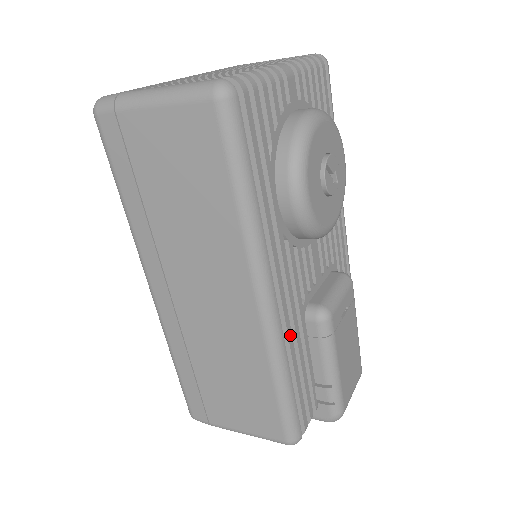
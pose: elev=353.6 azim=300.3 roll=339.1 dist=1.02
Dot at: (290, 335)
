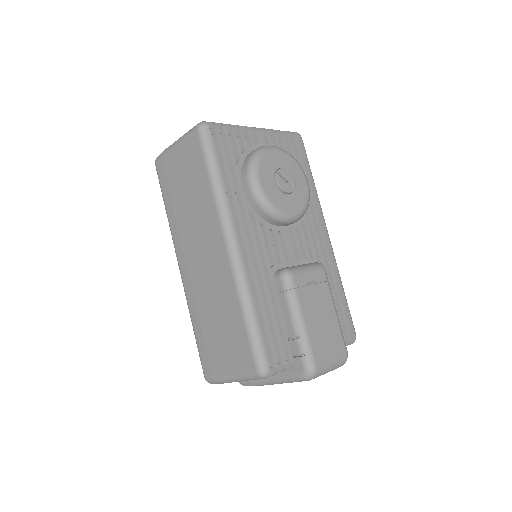
Dot at: (255, 279)
